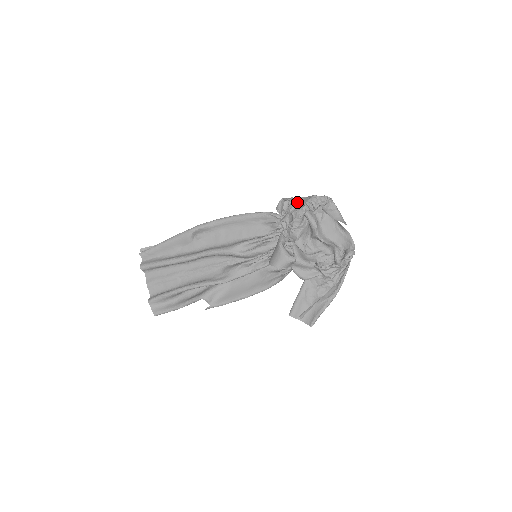
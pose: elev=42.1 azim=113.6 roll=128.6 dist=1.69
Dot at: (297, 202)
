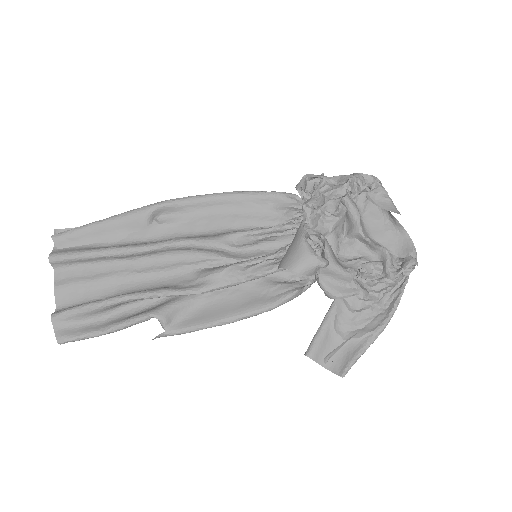
Dot at: (331, 180)
